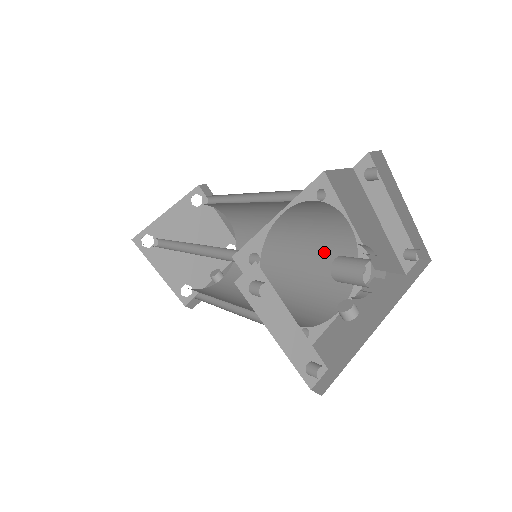
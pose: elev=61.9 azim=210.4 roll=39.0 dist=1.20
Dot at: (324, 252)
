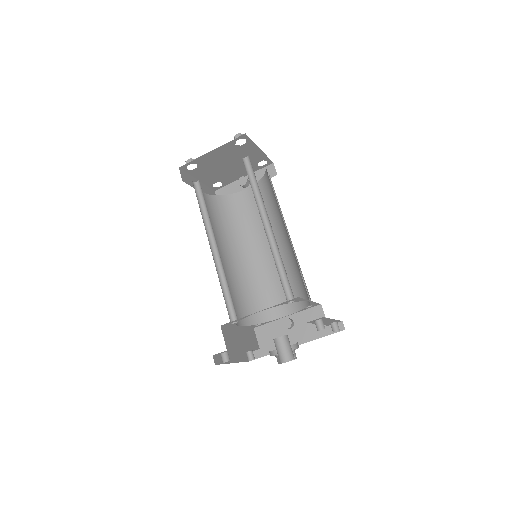
Dot at: (299, 275)
